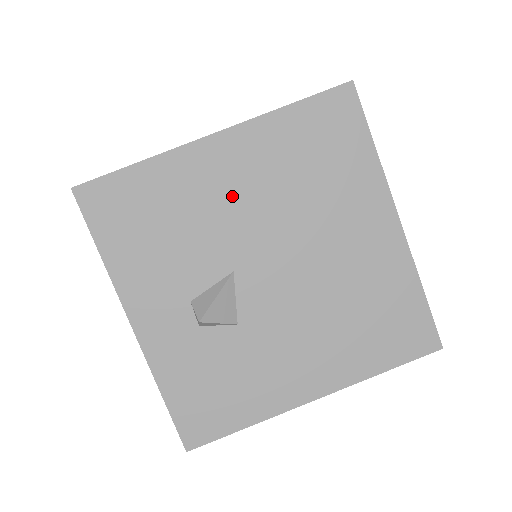
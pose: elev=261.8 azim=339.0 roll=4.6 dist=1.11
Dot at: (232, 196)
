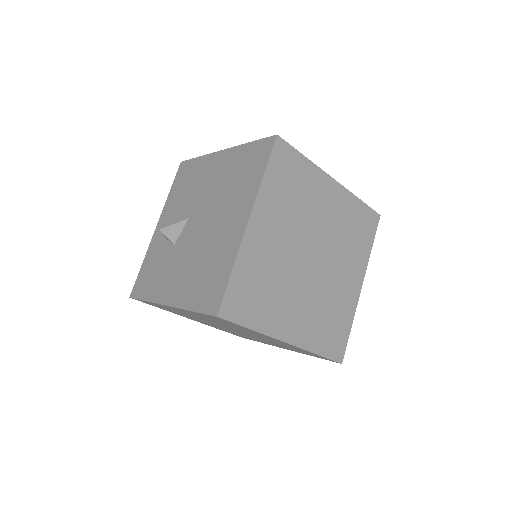
Dot at: (210, 181)
